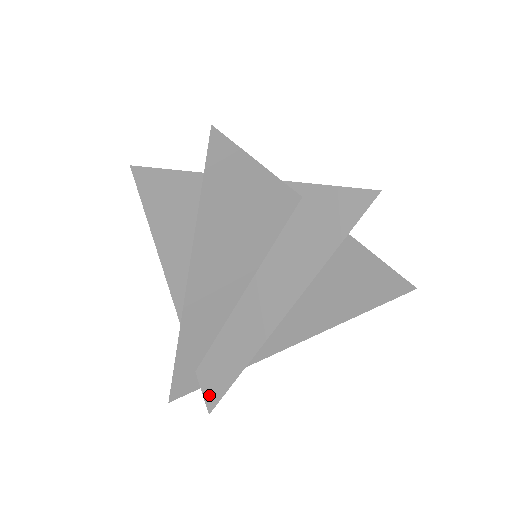
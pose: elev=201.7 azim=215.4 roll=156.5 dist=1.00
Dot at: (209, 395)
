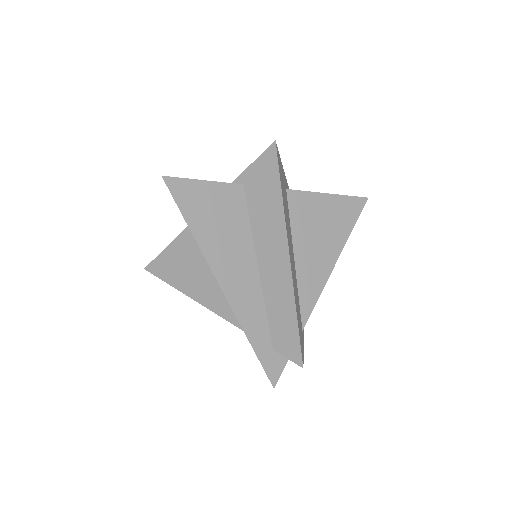
Dot at: (292, 355)
